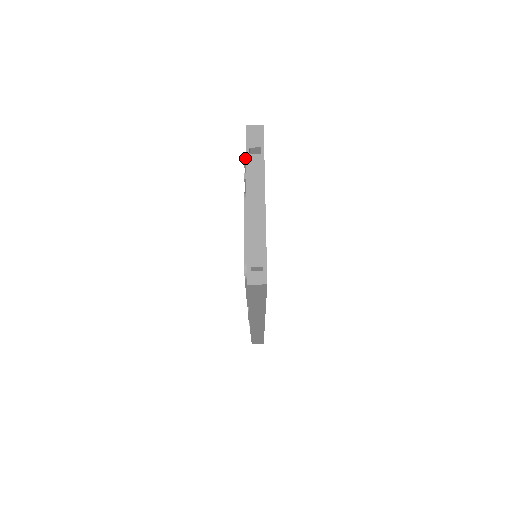
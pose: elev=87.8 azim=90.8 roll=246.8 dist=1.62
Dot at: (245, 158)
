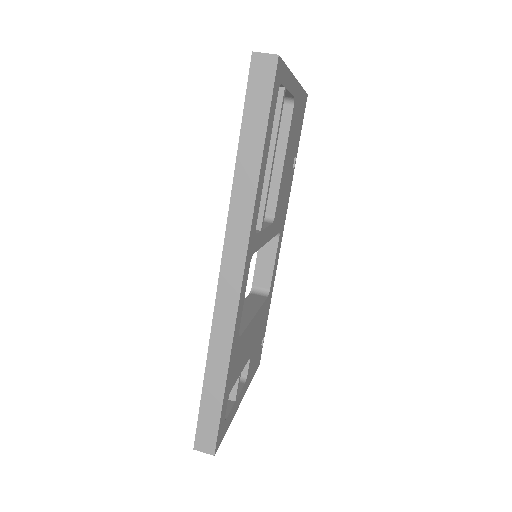
Dot at: occluded
